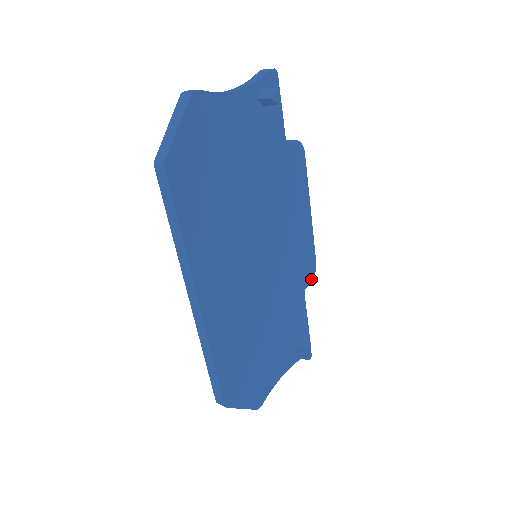
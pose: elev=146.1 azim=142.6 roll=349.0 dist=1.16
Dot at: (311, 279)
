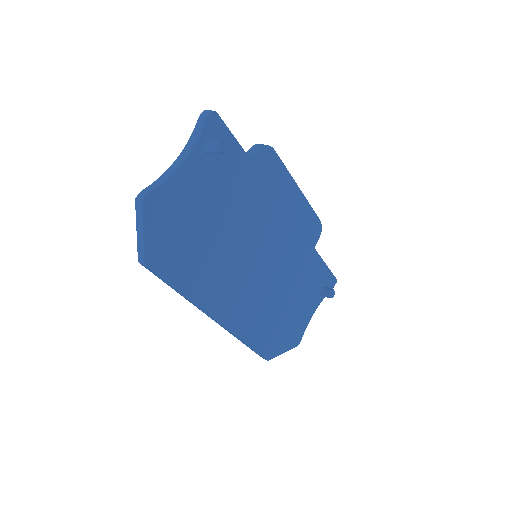
Dot at: (319, 235)
